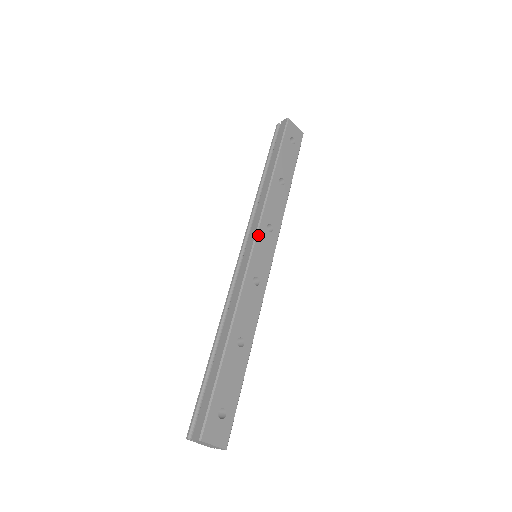
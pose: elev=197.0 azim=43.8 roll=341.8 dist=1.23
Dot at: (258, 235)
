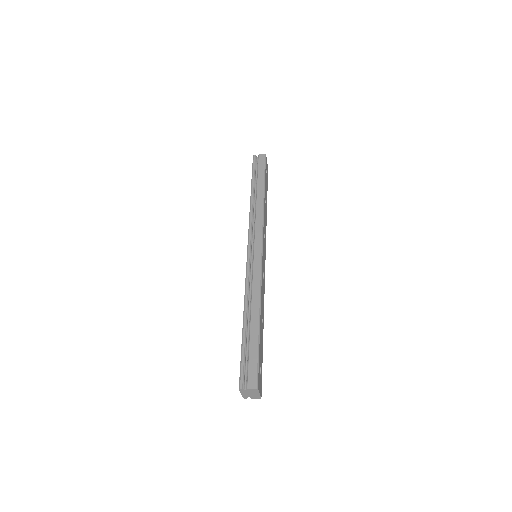
Dot at: (263, 241)
